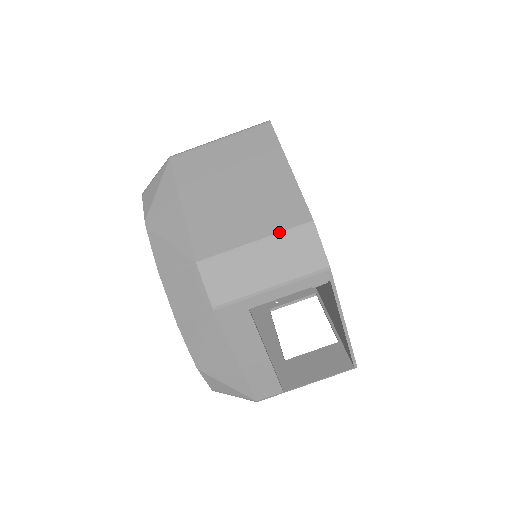
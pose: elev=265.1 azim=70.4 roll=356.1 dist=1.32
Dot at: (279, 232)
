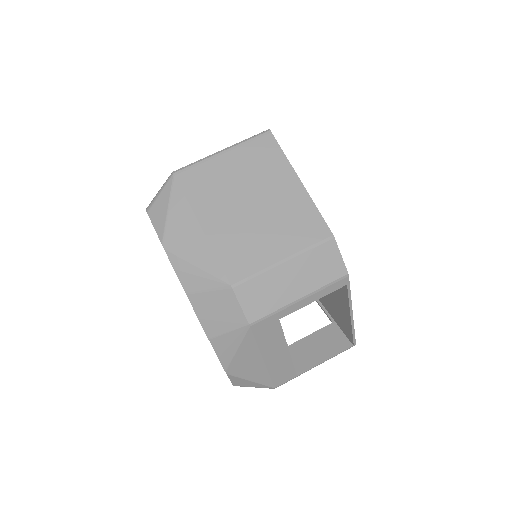
Dot at: (304, 249)
